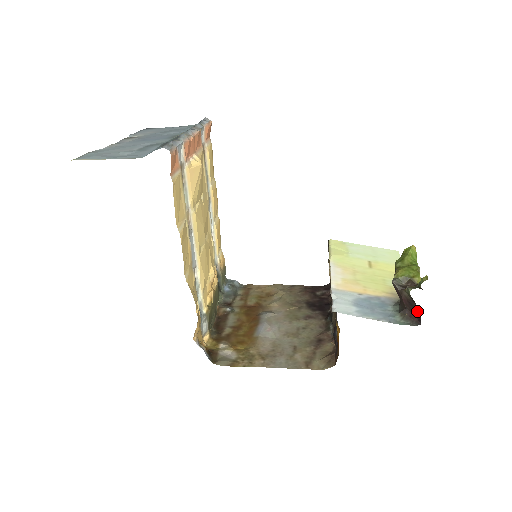
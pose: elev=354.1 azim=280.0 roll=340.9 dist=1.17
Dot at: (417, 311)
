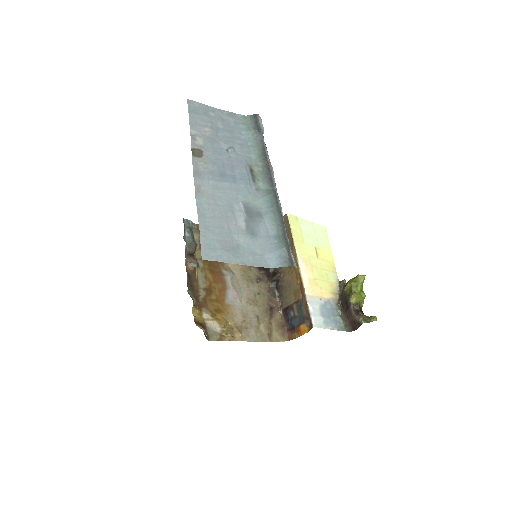
Dot at: (356, 327)
